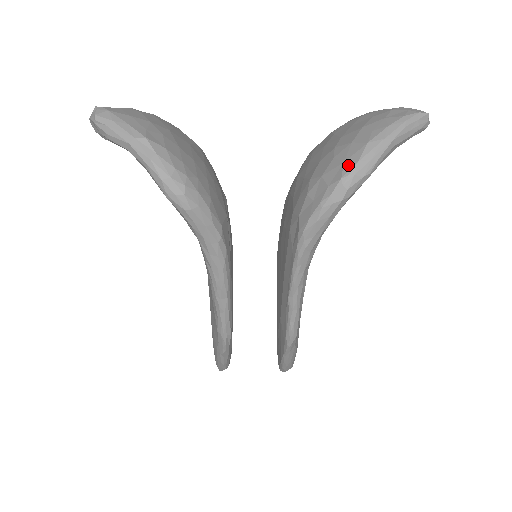
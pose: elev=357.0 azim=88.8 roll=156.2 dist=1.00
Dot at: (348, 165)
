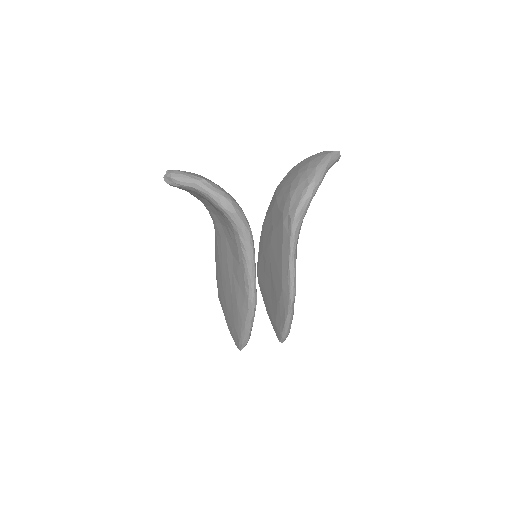
Dot at: (310, 178)
